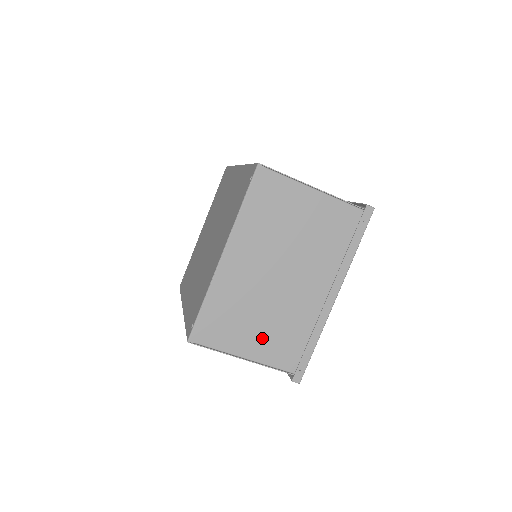
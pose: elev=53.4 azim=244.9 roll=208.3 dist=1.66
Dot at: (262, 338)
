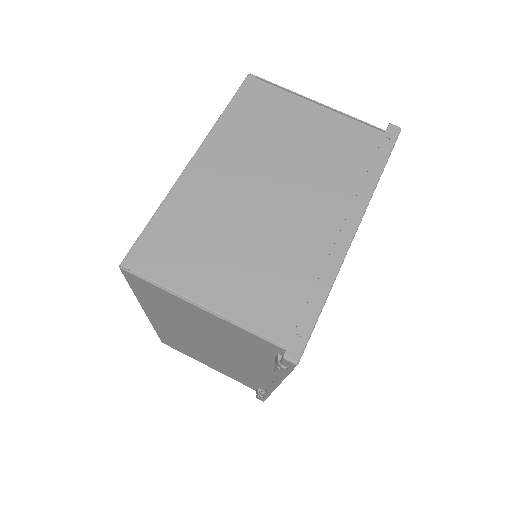
Dot at: (237, 279)
